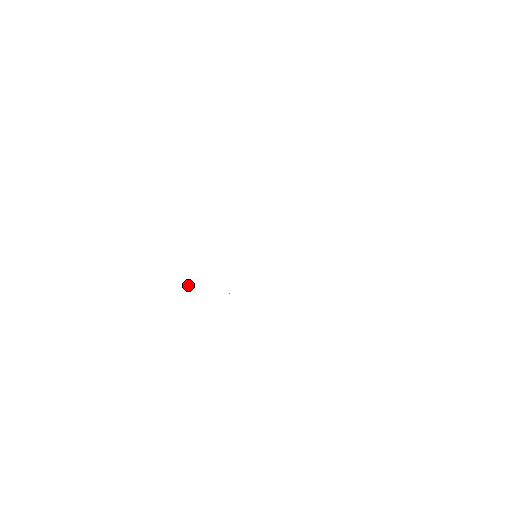
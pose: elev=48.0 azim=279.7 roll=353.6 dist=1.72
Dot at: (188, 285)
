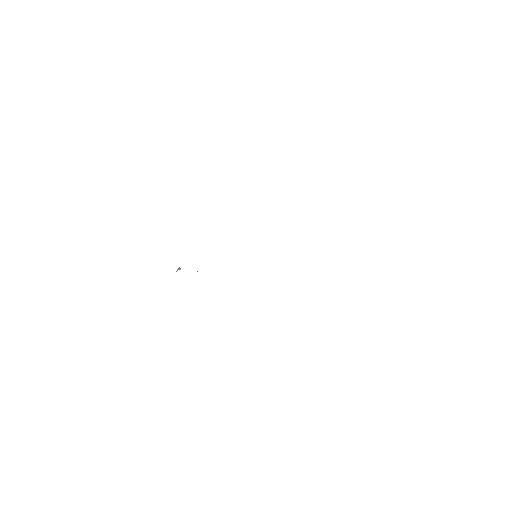
Dot at: (177, 269)
